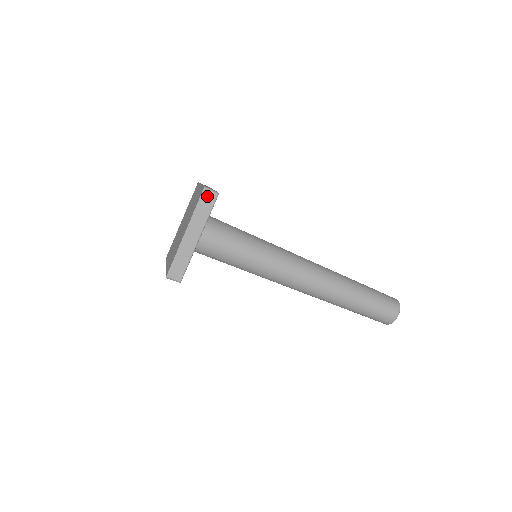
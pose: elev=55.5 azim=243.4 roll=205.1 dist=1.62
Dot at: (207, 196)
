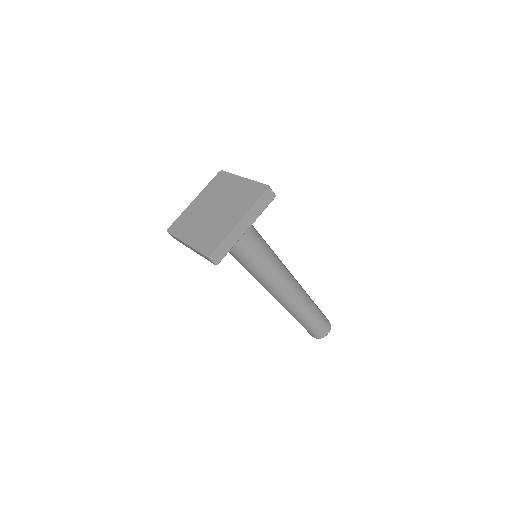
Dot at: (268, 195)
